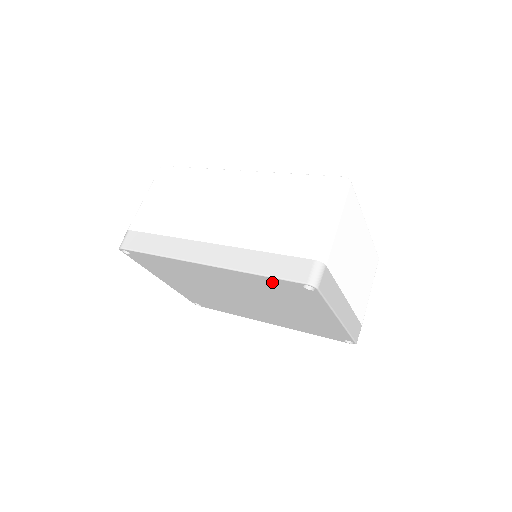
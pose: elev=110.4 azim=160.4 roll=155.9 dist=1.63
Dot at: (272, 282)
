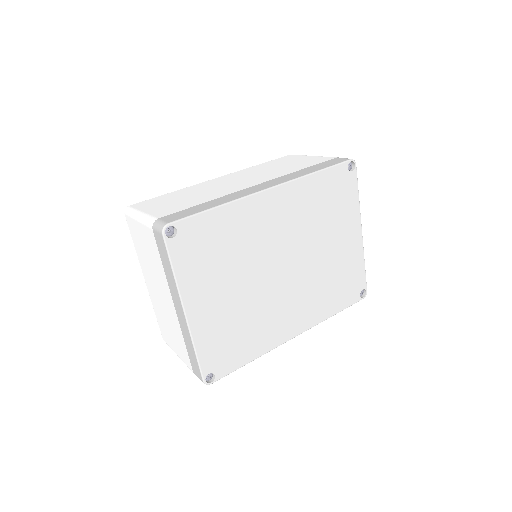
Dot at: (326, 180)
